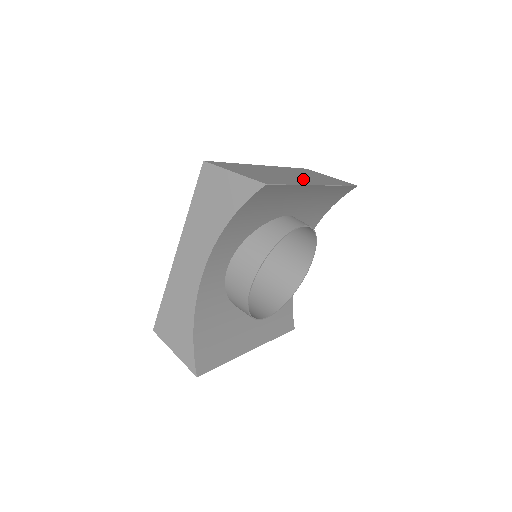
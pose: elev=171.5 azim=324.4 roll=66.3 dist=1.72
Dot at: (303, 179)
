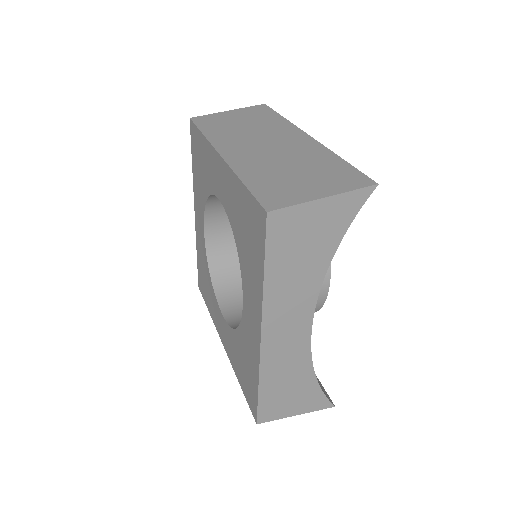
Dot at: (286, 140)
